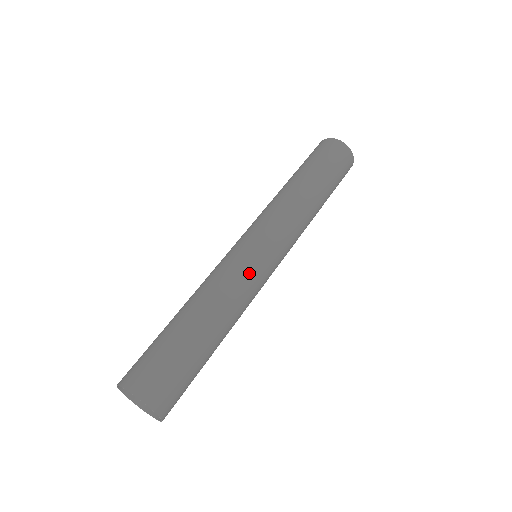
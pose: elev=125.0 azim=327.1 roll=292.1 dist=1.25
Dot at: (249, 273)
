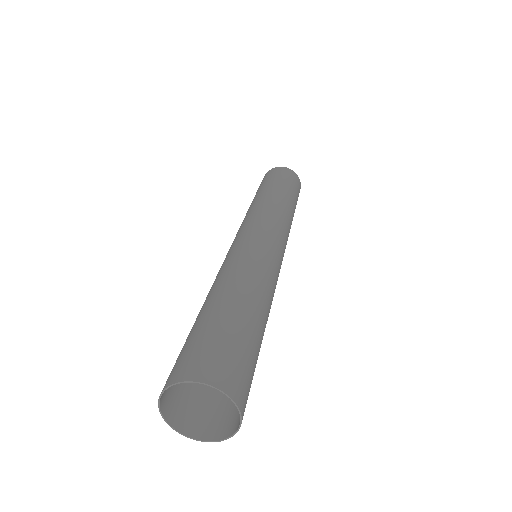
Dot at: (273, 263)
